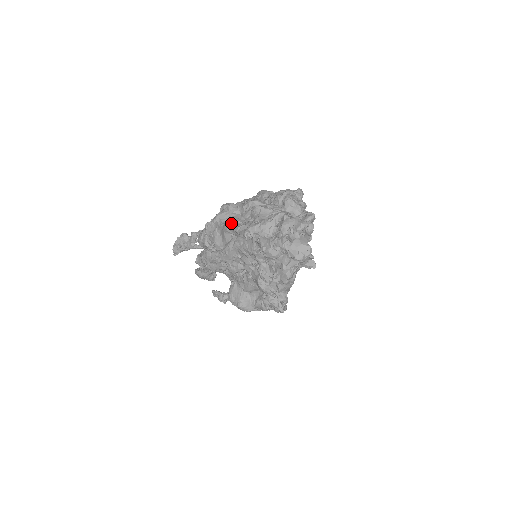
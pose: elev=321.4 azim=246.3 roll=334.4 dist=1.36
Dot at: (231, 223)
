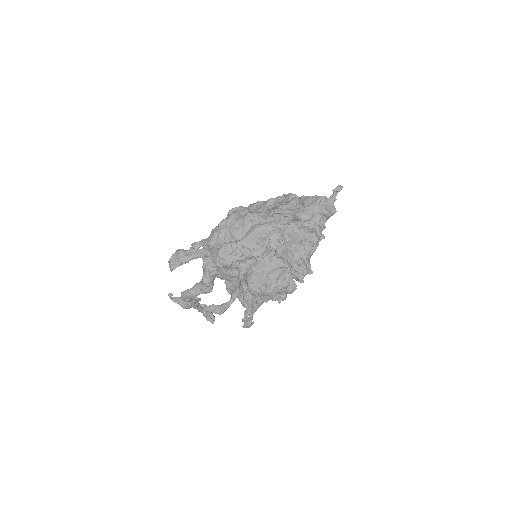
Dot at: (252, 213)
